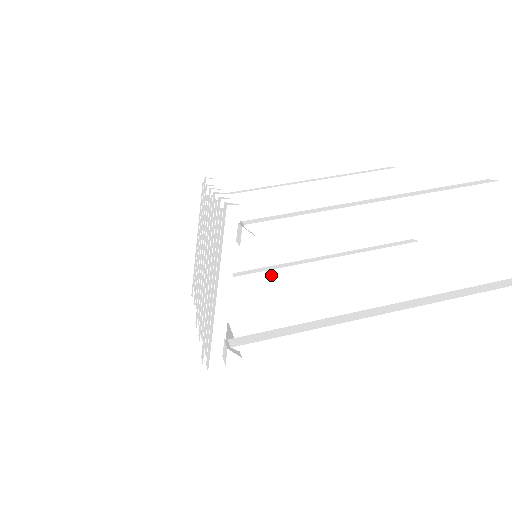
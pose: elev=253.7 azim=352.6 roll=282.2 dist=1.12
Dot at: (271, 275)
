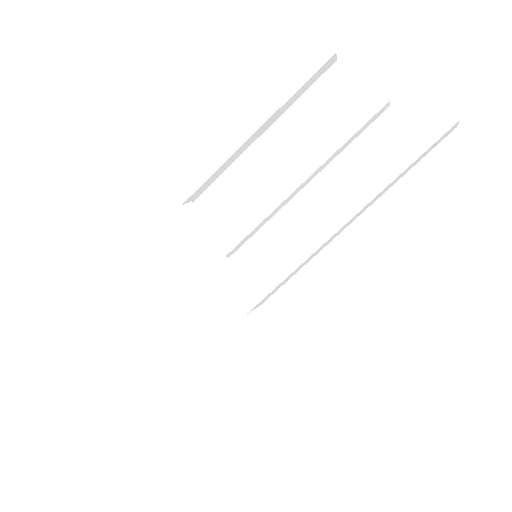
Dot at: (269, 218)
